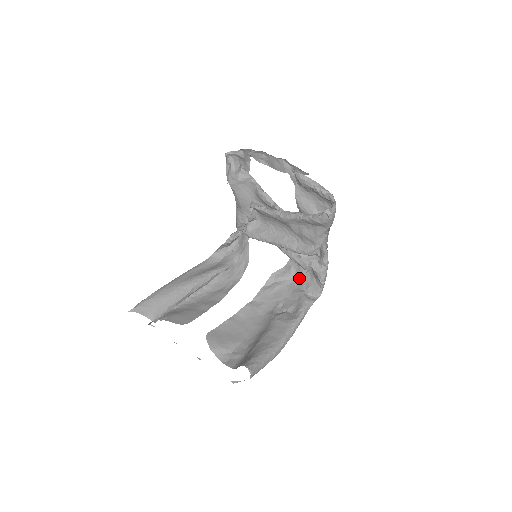
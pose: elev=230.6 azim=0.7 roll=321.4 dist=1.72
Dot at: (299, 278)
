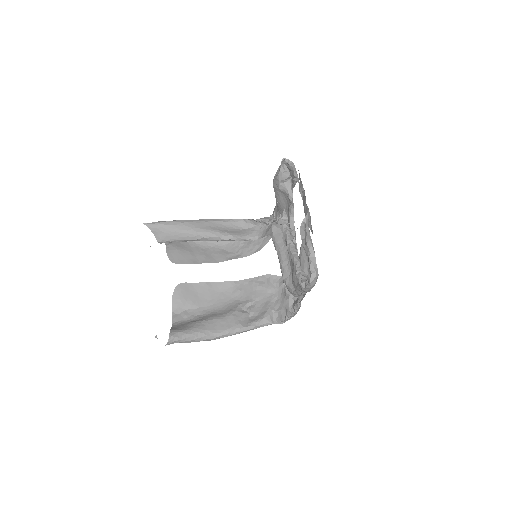
Dot at: (282, 296)
